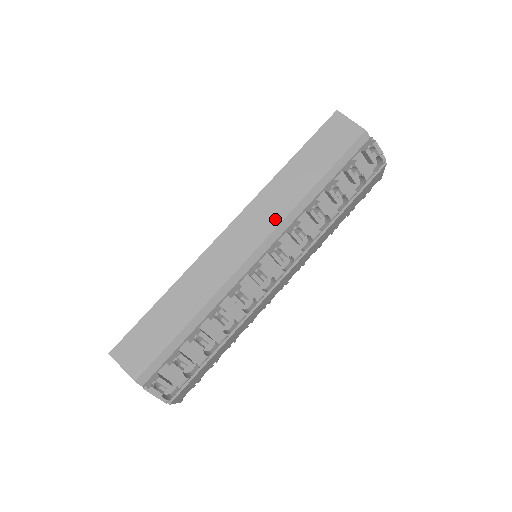
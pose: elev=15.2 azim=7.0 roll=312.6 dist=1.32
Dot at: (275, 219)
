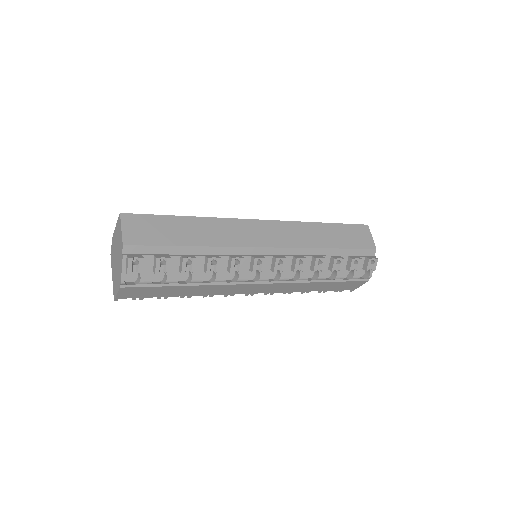
Dot at: (293, 243)
